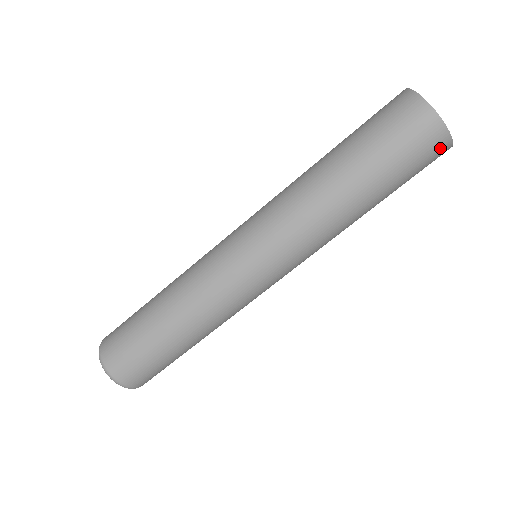
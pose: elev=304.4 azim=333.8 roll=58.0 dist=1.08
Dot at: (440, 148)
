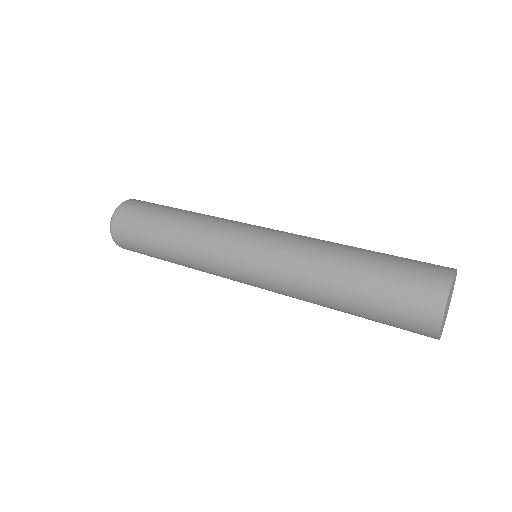
Dot at: occluded
